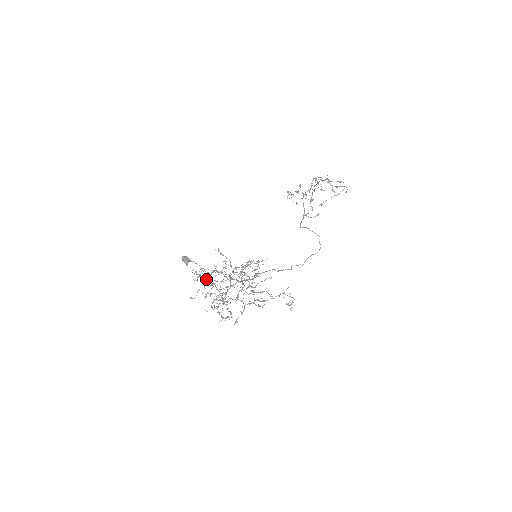
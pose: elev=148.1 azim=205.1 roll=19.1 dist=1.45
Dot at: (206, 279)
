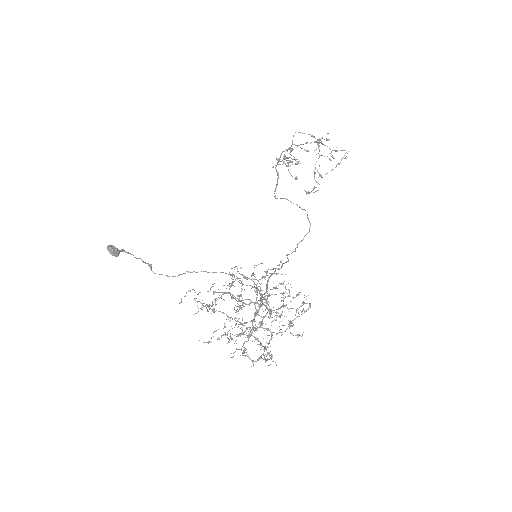
Dot at: (223, 313)
